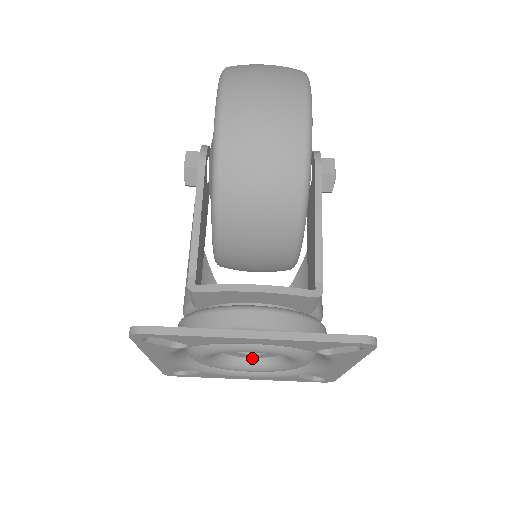
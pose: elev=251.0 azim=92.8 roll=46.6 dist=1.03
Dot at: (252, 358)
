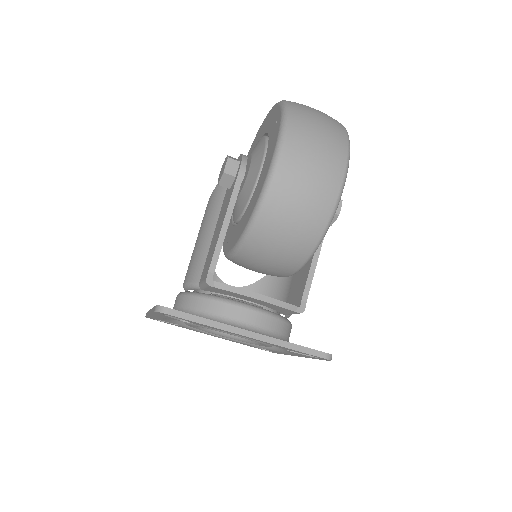
Dot at: occluded
